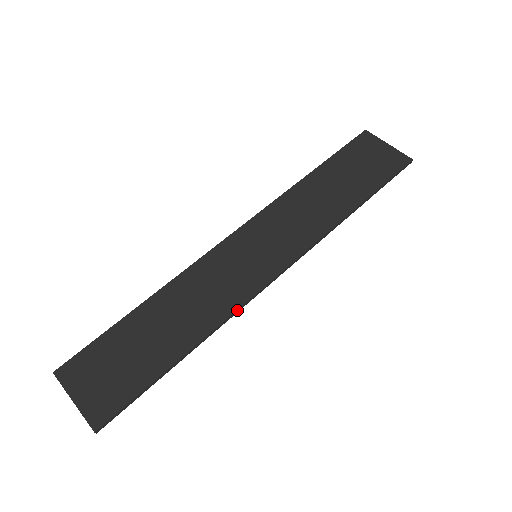
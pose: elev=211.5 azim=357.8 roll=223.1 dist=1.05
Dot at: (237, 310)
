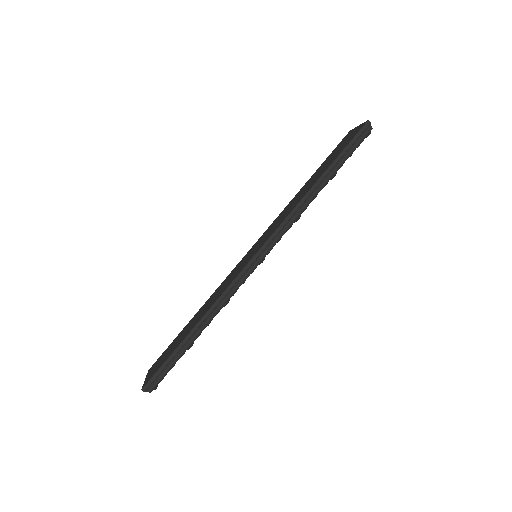
Dot at: (225, 291)
